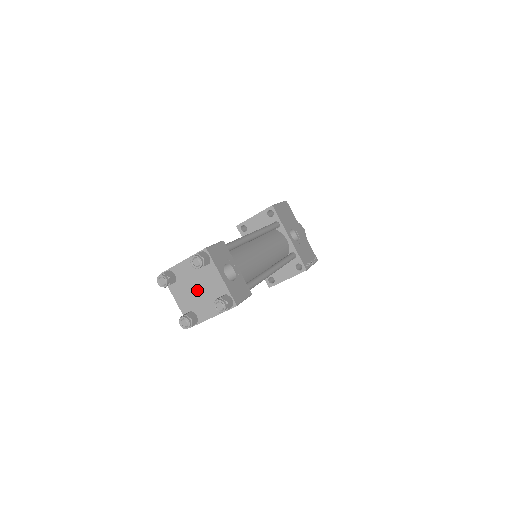
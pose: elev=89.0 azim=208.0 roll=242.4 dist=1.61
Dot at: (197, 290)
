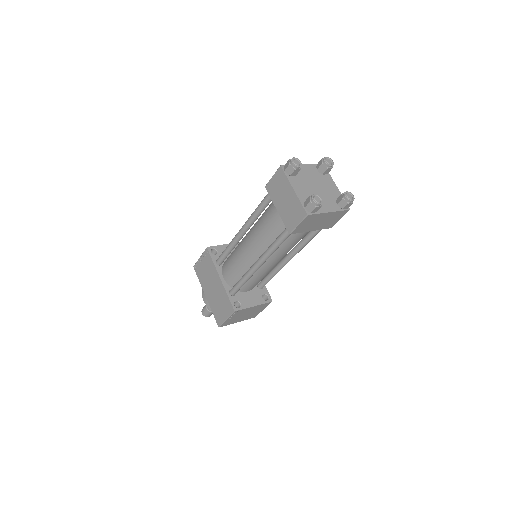
Dot at: (316, 188)
